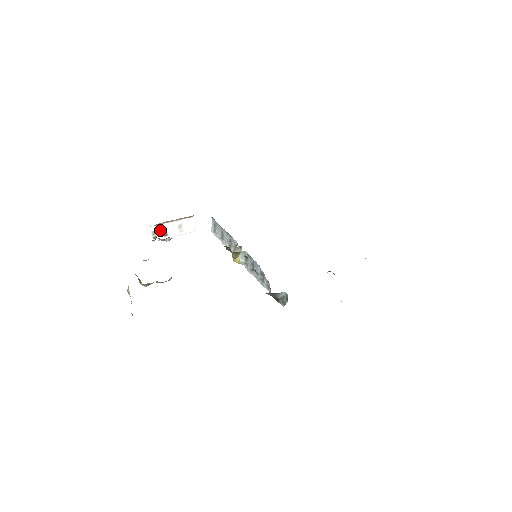
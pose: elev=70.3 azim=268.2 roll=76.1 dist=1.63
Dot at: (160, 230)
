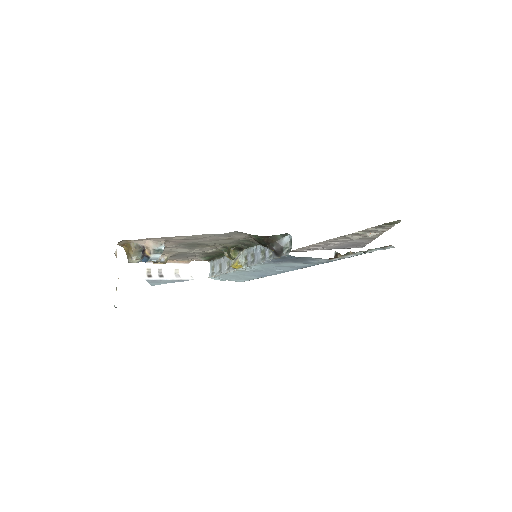
Dot at: (155, 270)
